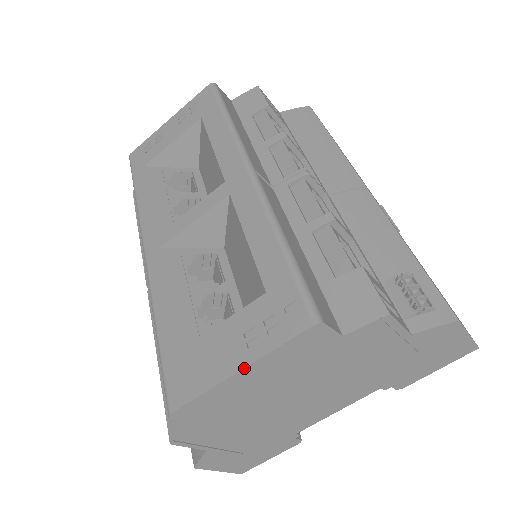
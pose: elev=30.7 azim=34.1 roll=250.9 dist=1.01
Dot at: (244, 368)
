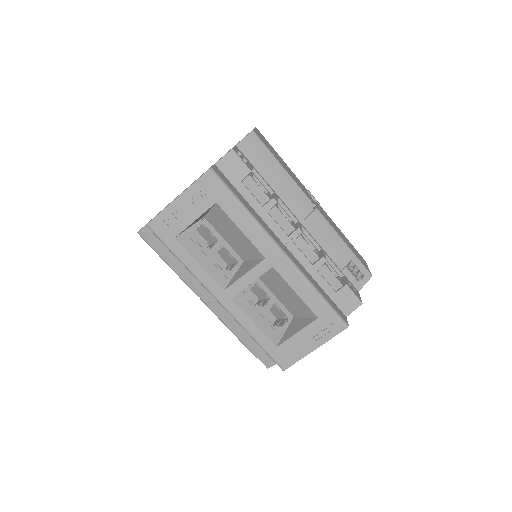
Dot at: occluded
